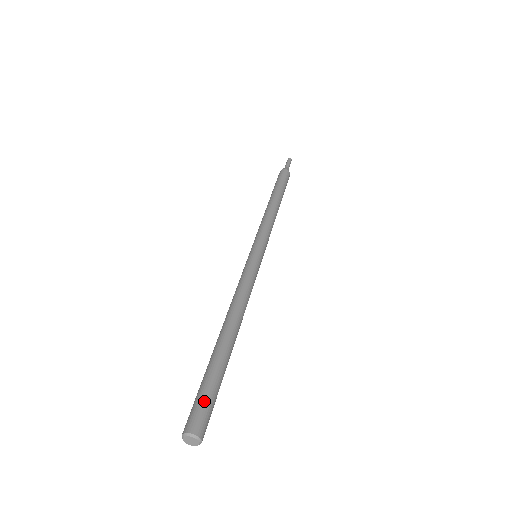
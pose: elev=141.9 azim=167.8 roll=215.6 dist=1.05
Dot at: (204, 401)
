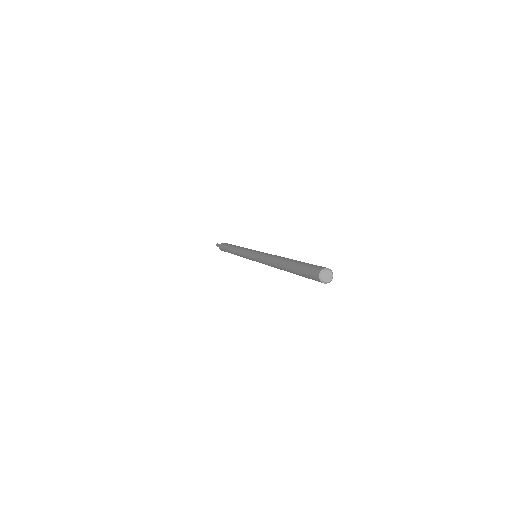
Dot at: occluded
